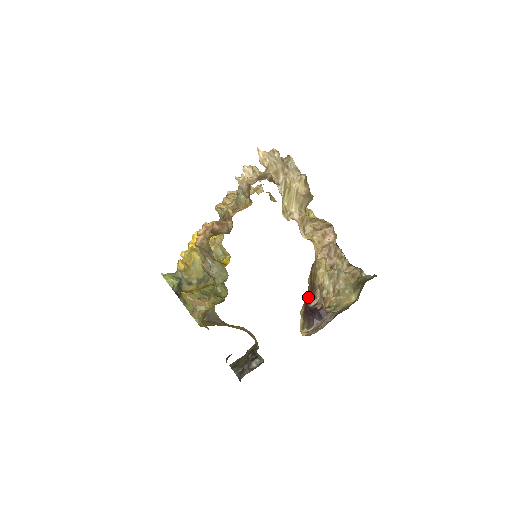
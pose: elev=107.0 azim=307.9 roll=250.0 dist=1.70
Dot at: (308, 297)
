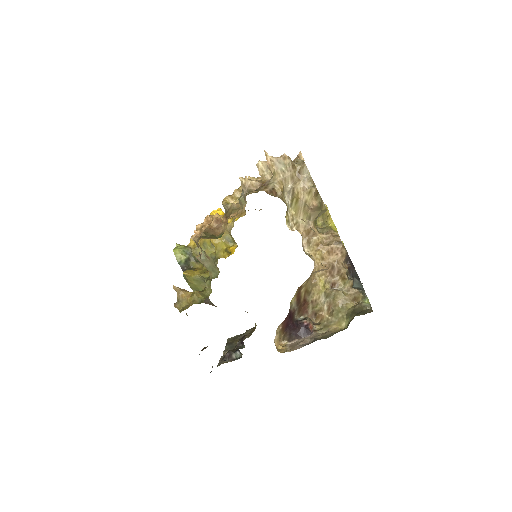
Dot at: (290, 315)
